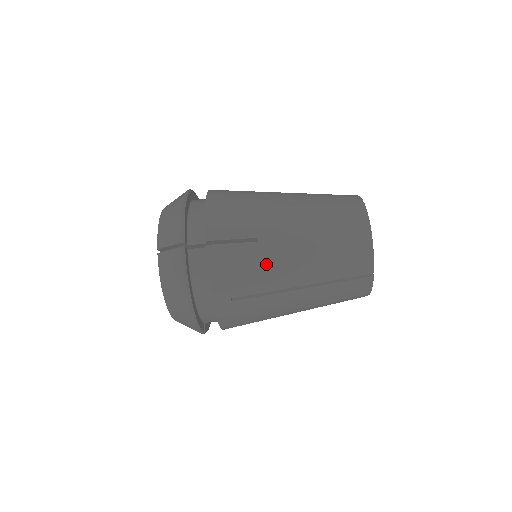
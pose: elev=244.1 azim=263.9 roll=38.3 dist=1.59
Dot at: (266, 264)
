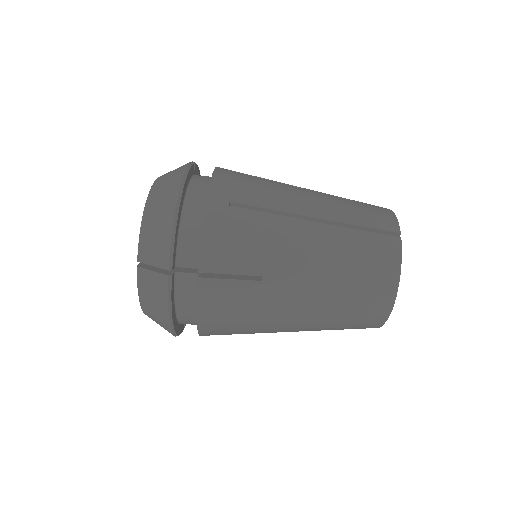
Dot at: (277, 189)
